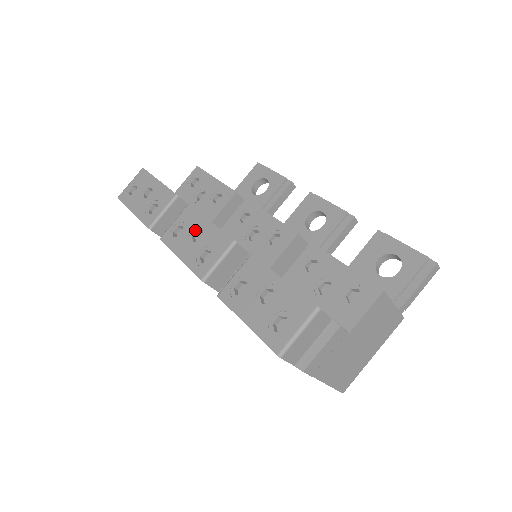
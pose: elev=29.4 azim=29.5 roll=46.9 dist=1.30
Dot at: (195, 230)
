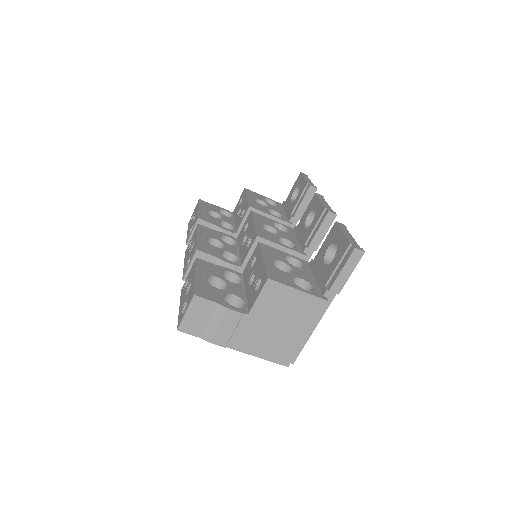
Dot at: (193, 243)
